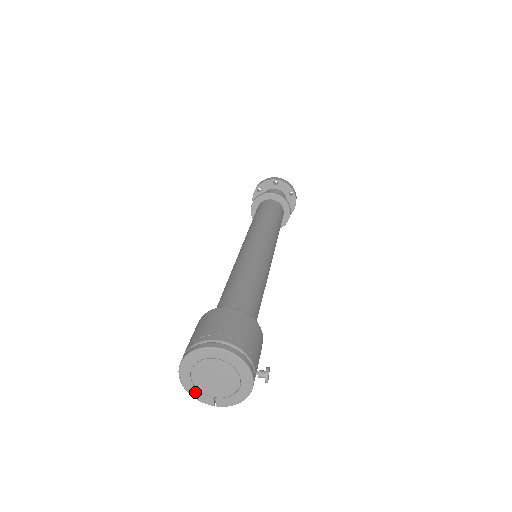
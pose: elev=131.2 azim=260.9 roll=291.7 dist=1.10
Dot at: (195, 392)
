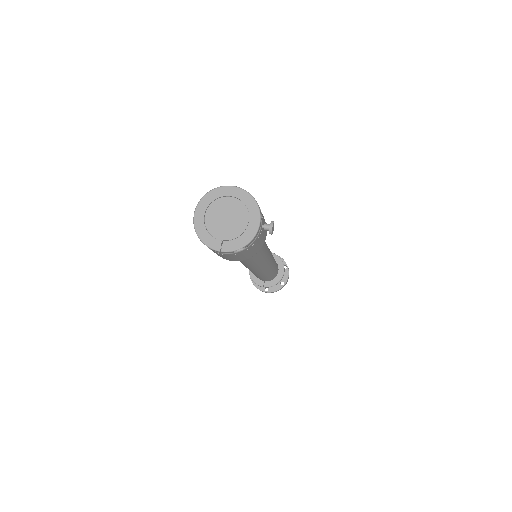
Dot at: (205, 235)
